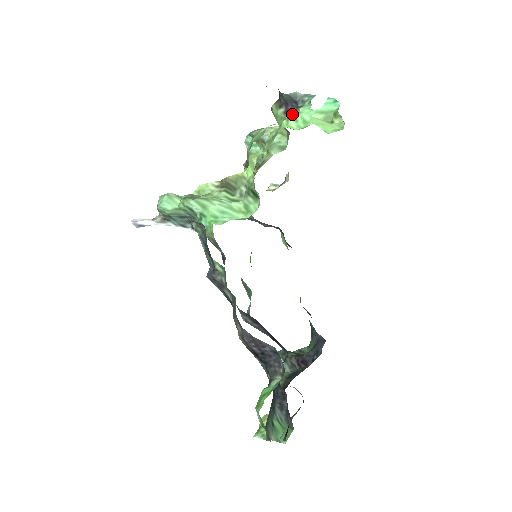
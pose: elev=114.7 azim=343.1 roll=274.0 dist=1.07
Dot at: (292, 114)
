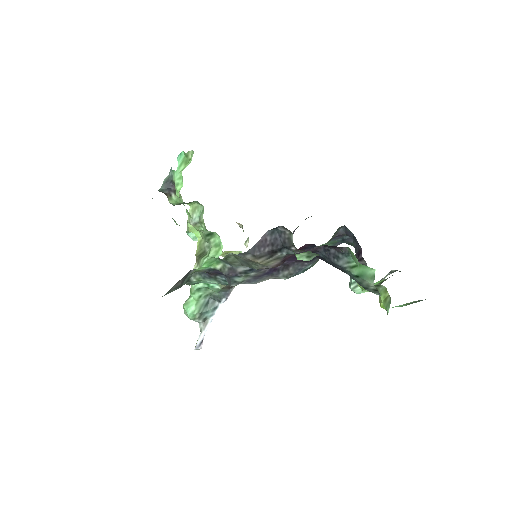
Dot at: occluded
